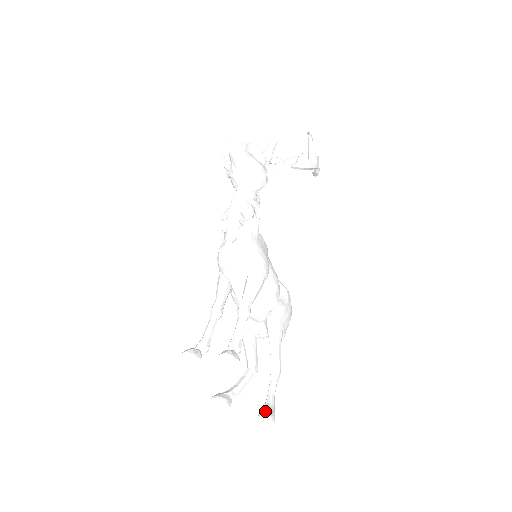
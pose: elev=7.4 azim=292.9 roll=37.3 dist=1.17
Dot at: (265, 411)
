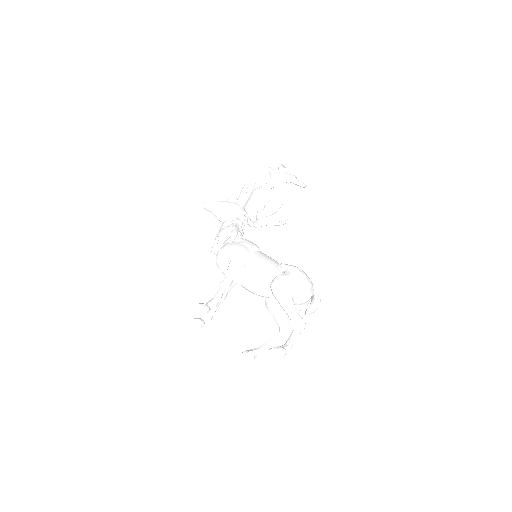
Dot at: occluded
